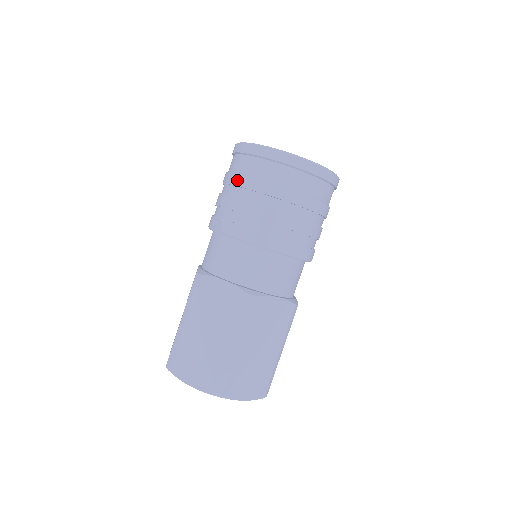
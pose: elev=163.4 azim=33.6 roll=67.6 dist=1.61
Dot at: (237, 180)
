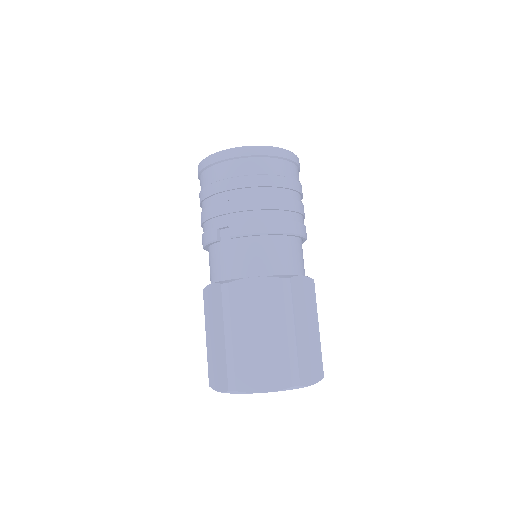
Dot at: (226, 185)
